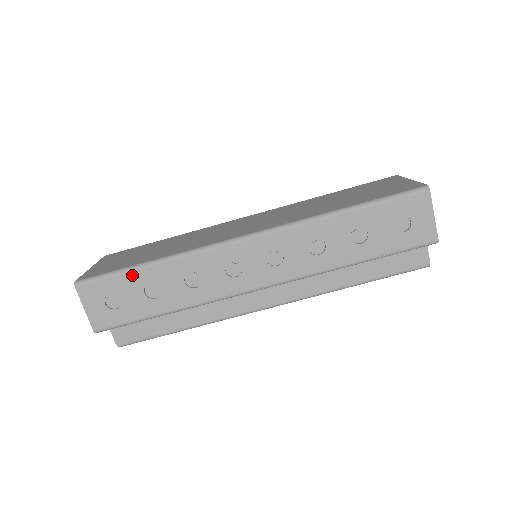
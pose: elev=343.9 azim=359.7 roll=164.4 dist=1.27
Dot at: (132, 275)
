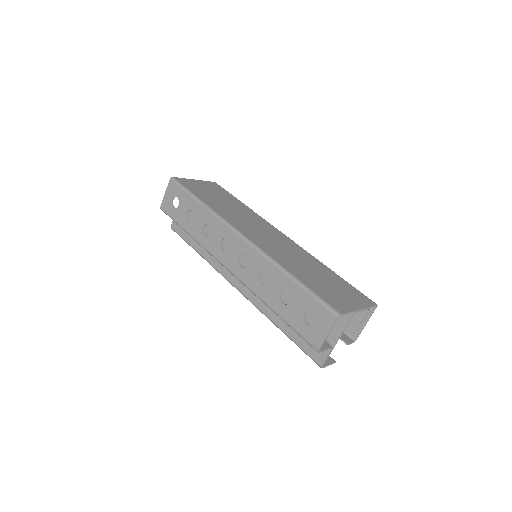
Dot at: (190, 199)
